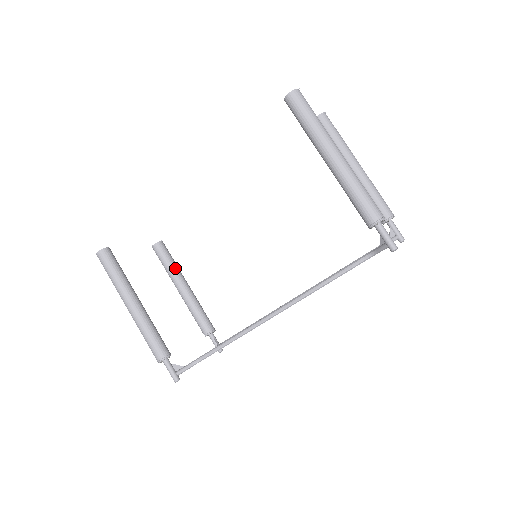
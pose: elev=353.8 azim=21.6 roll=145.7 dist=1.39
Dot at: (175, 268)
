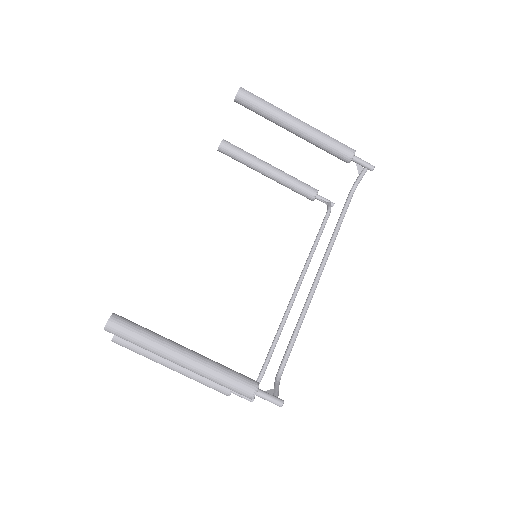
Dot at: occluded
